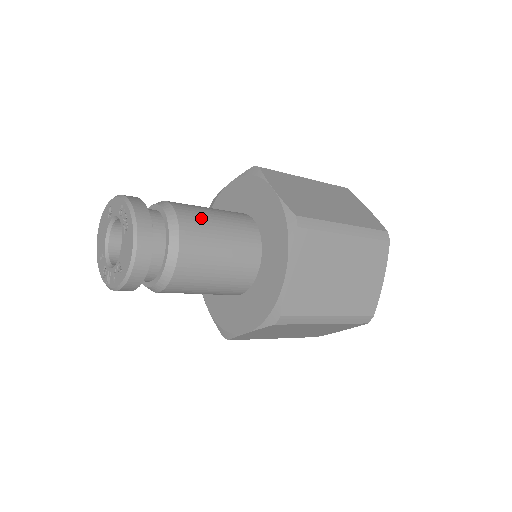
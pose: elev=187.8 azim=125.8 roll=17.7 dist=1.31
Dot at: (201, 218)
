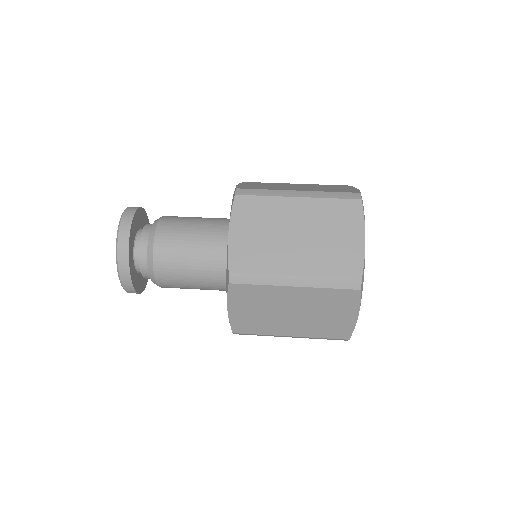
Dot at: (177, 282)
